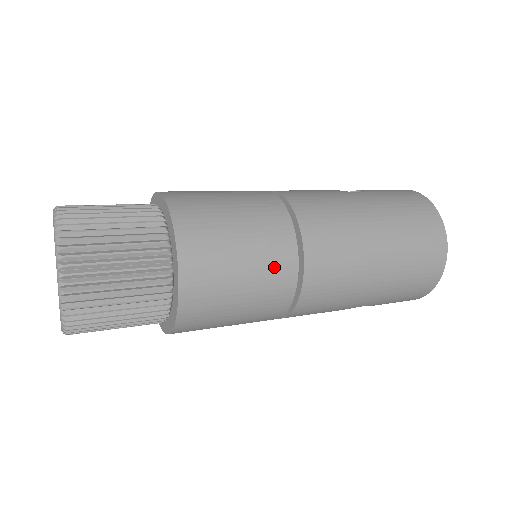
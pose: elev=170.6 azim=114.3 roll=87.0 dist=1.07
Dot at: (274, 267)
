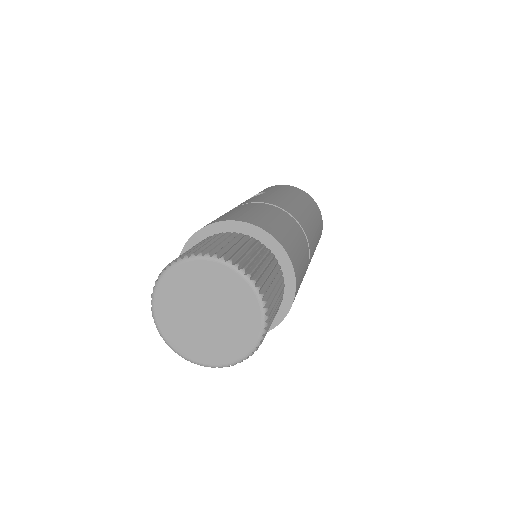
Dot at: (302, 240)
